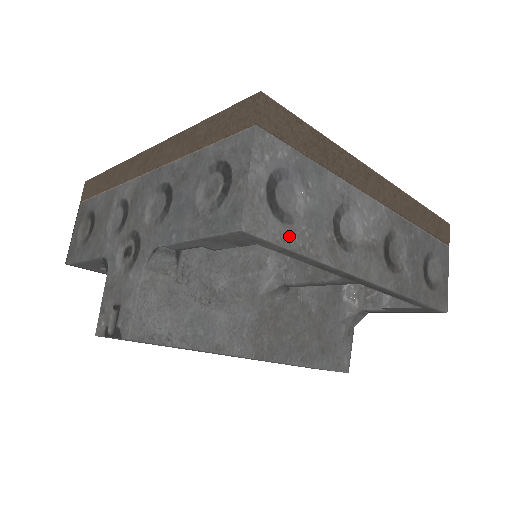
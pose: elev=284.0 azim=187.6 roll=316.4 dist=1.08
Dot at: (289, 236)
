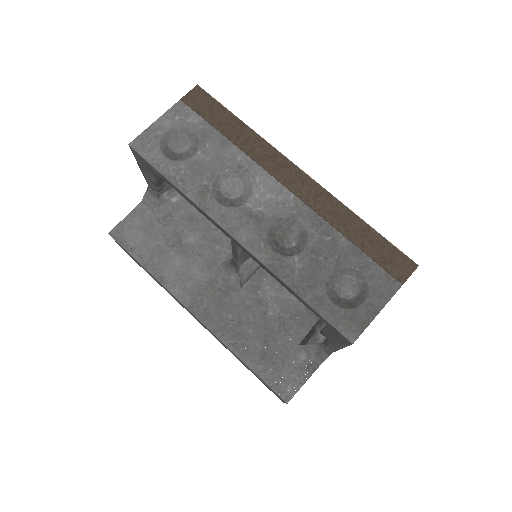
Dot at: (165, 165)
